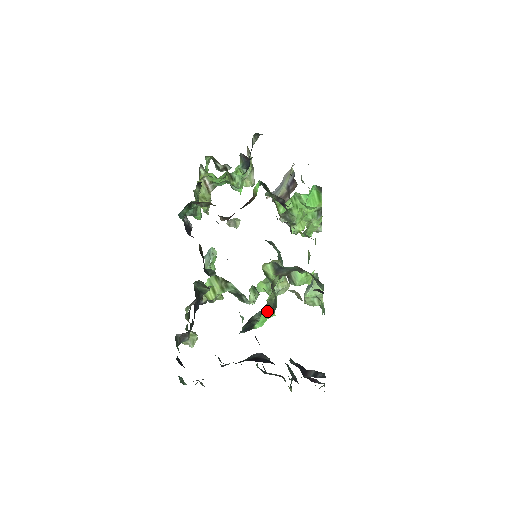
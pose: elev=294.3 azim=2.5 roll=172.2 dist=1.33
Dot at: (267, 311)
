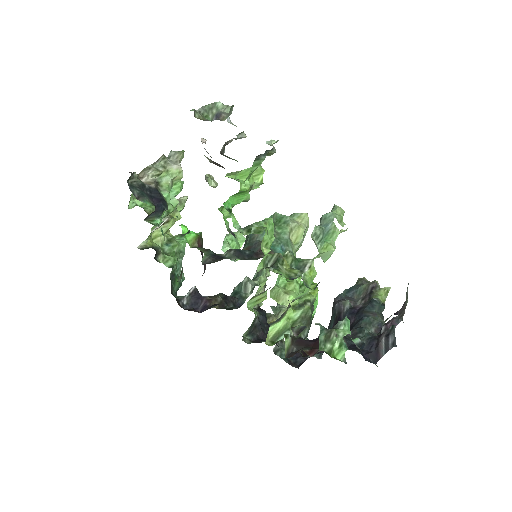
Dot at: (307, 334)
